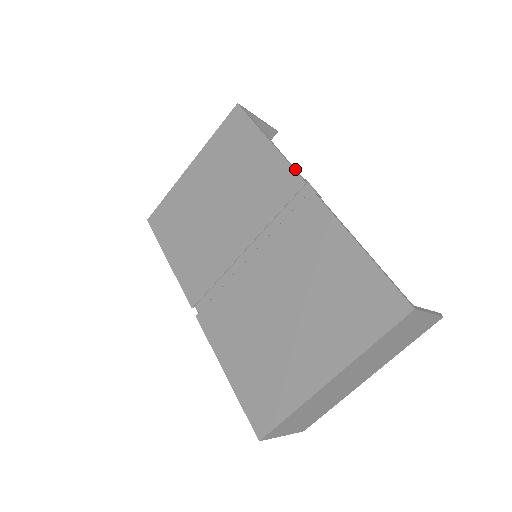
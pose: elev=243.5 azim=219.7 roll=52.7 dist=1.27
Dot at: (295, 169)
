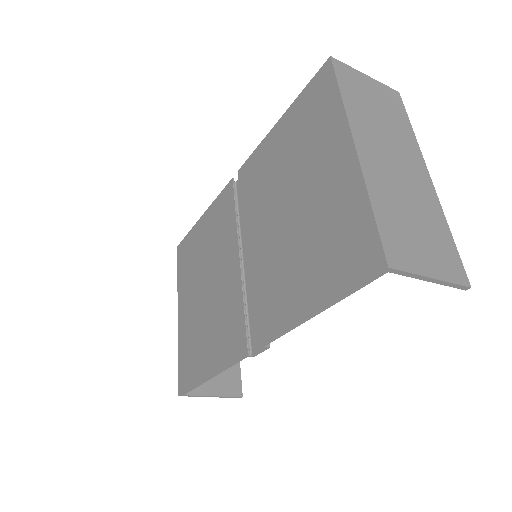
Dot at: (224, 191)
